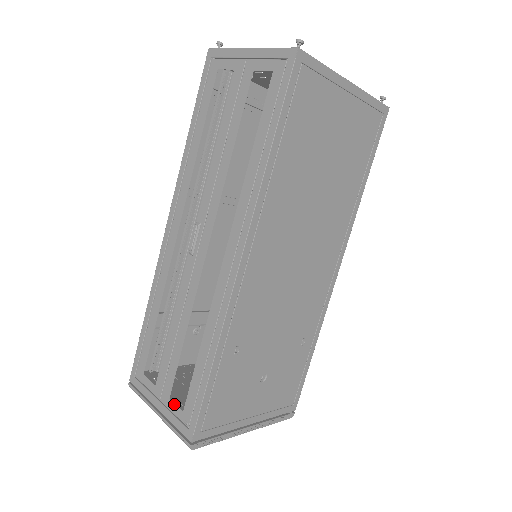
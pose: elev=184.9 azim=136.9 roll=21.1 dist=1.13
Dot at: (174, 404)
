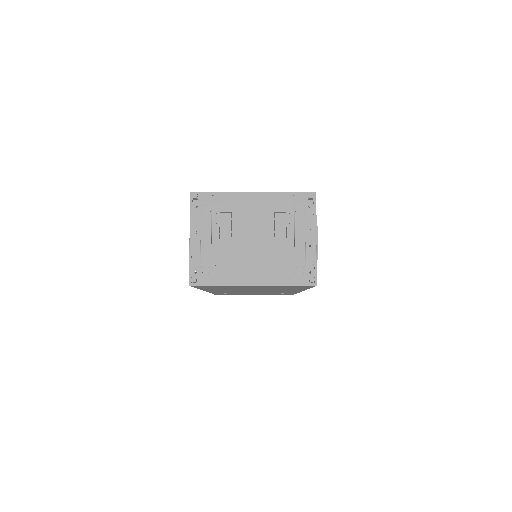
Dot at: occluded
